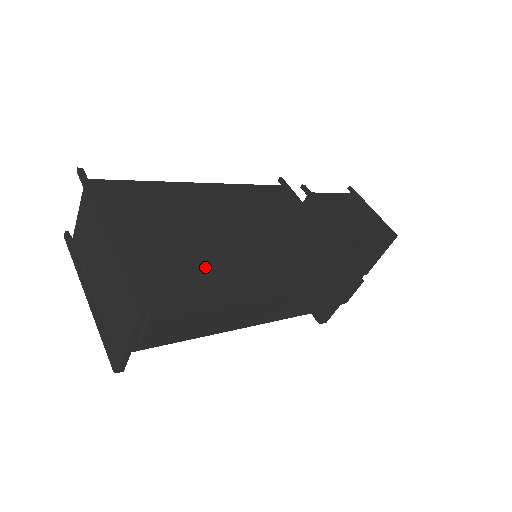
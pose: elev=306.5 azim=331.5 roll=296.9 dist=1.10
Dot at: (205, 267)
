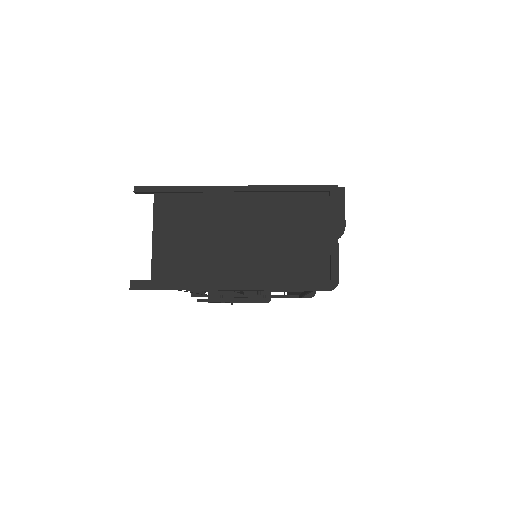
Dot at: occluded
